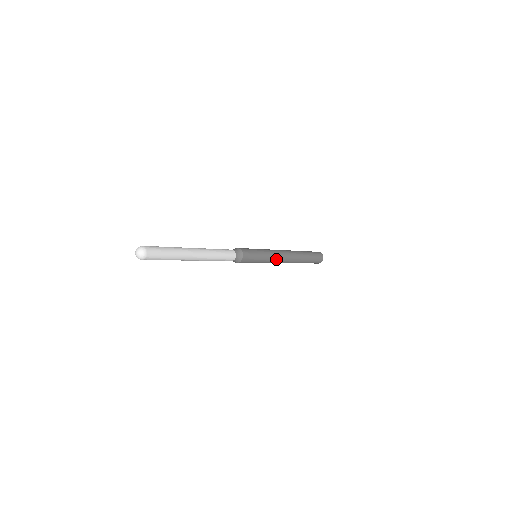
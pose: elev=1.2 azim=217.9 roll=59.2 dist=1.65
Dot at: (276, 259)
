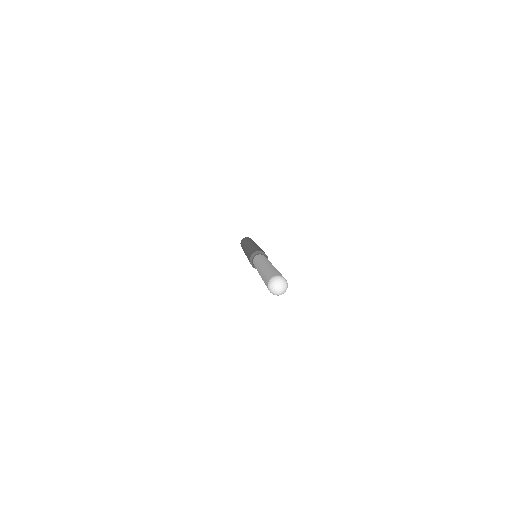
Dot at: occluded
